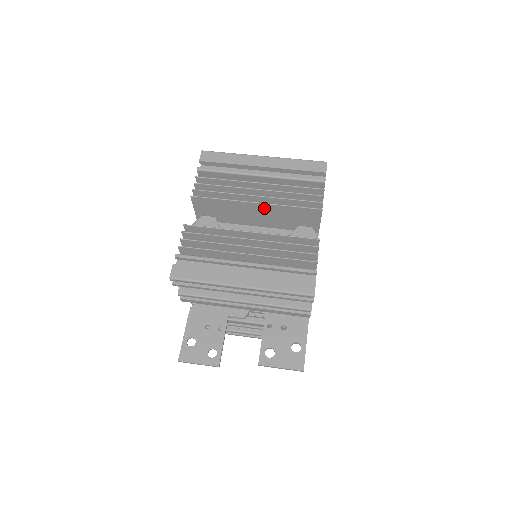
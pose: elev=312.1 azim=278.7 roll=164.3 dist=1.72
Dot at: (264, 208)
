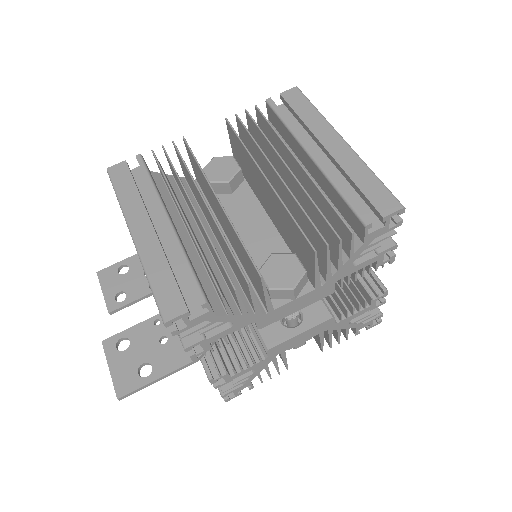
Dot at: (271, 193)
